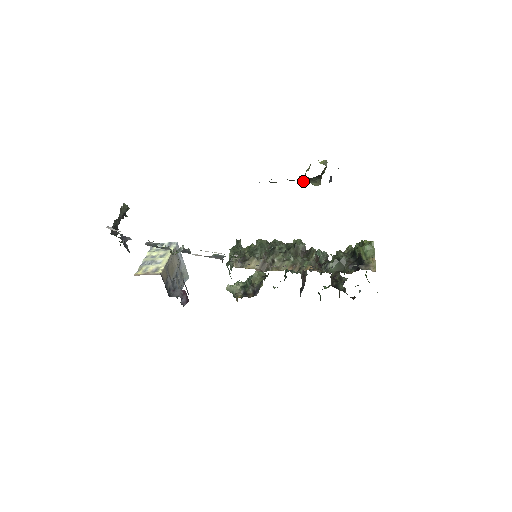
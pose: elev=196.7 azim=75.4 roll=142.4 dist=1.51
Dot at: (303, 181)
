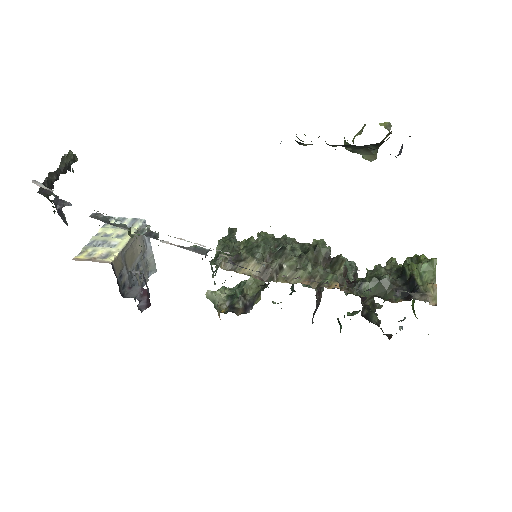
Dot at: (349, 150)
